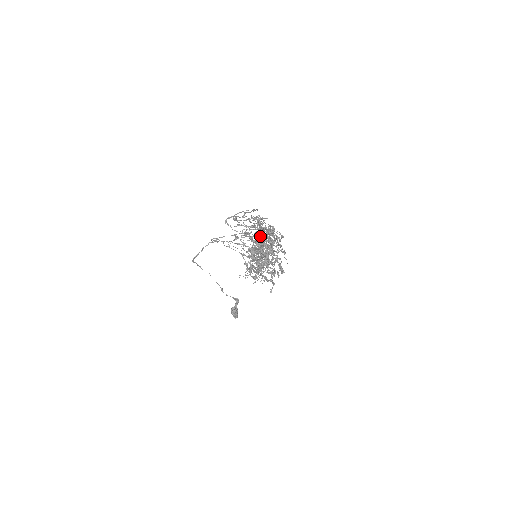
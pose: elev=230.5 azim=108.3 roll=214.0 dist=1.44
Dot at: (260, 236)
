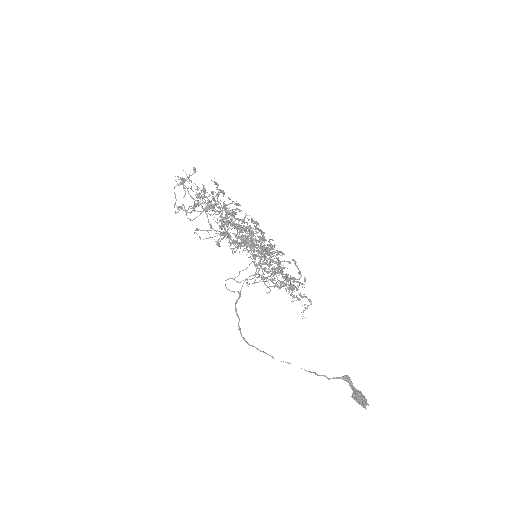
Dot at: occluded
